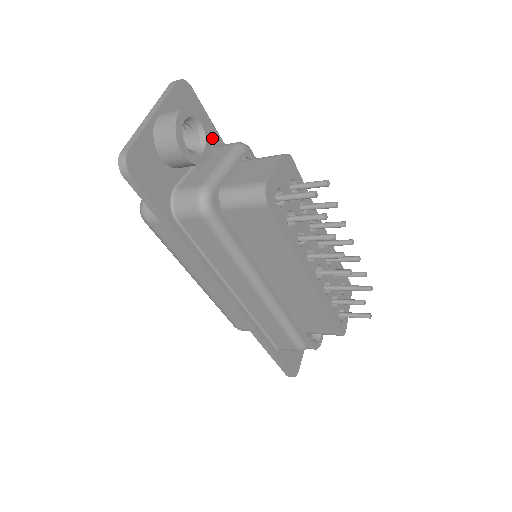
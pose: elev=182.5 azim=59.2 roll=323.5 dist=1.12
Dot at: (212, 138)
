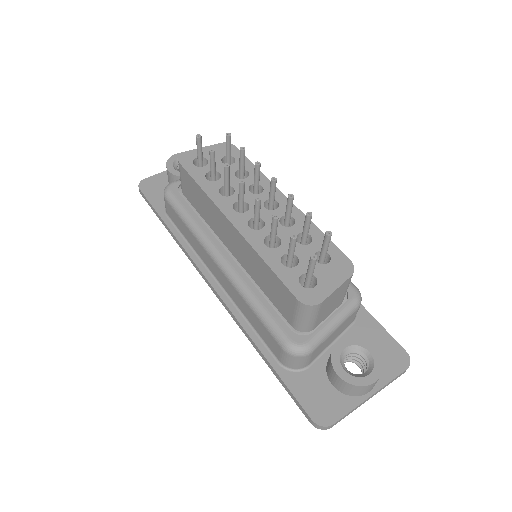
Dot at: occluded
